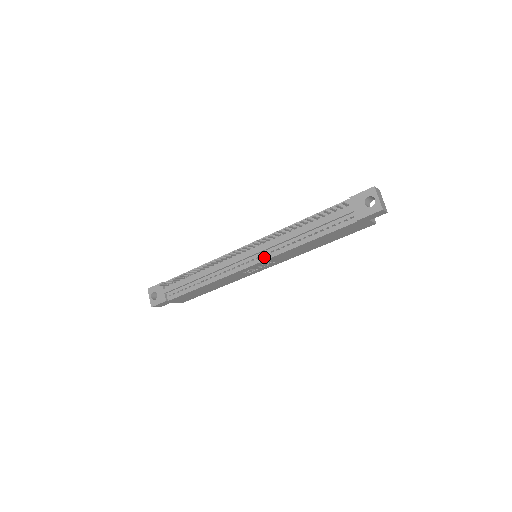
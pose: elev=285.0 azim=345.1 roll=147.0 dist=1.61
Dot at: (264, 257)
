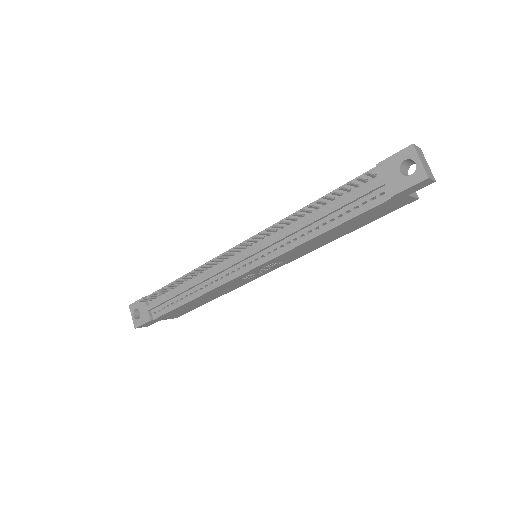
Dot at: (264, 258)
